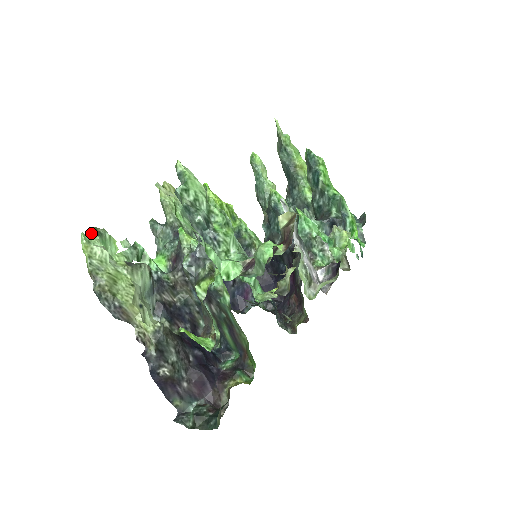
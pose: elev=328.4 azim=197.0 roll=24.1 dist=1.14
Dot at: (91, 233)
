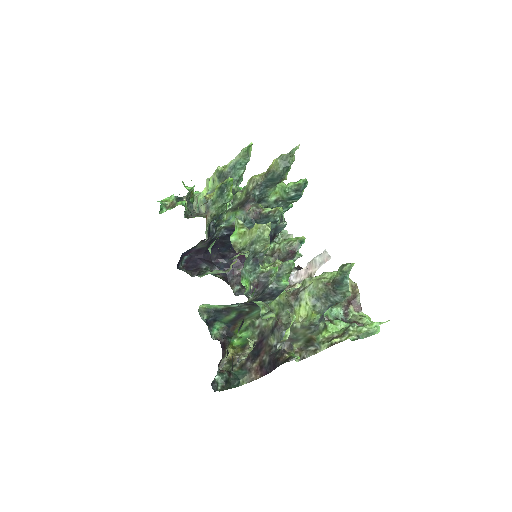
Dot at: occluded
